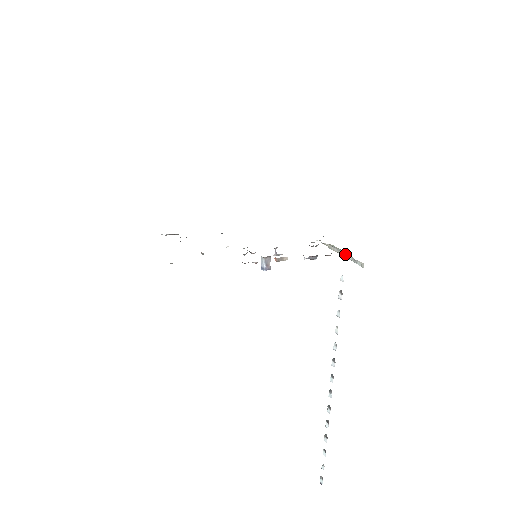
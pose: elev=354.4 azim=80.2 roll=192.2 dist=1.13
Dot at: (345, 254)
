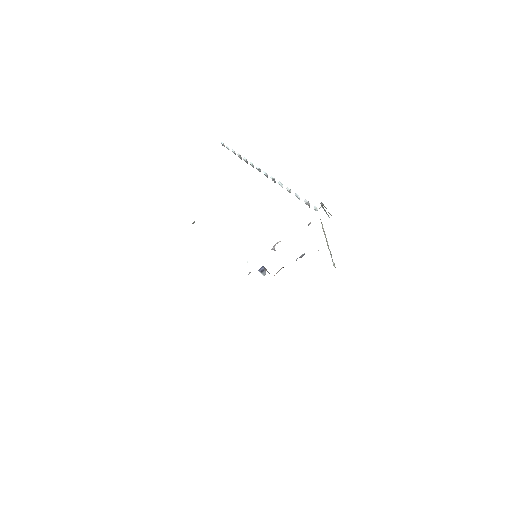
Dot at: occluded
